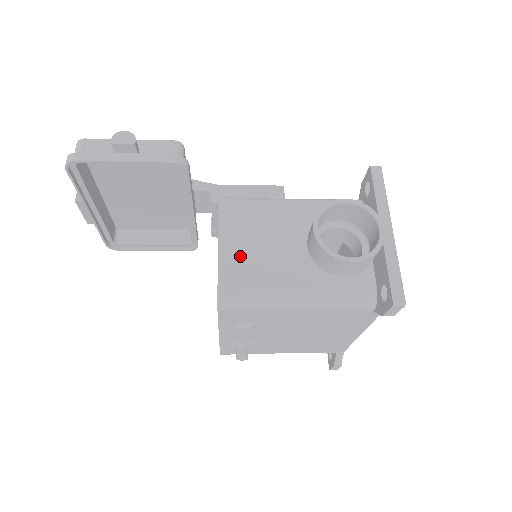
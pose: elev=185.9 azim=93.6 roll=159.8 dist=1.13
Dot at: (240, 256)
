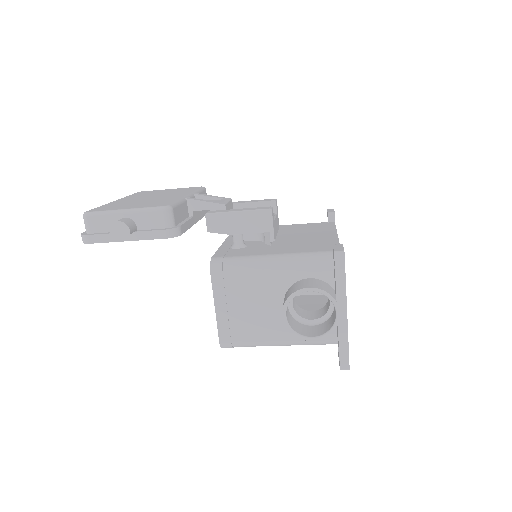
Dot at: (232, 317)
